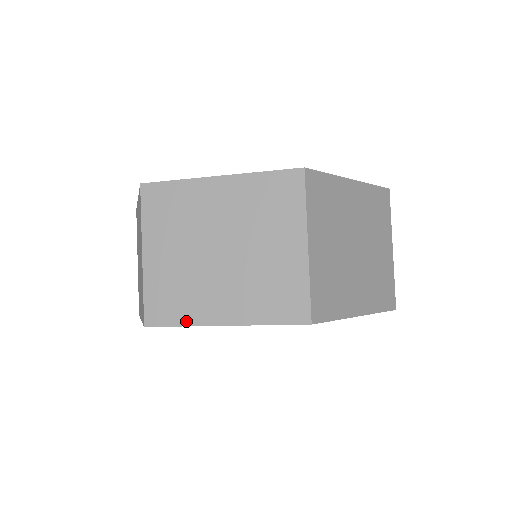
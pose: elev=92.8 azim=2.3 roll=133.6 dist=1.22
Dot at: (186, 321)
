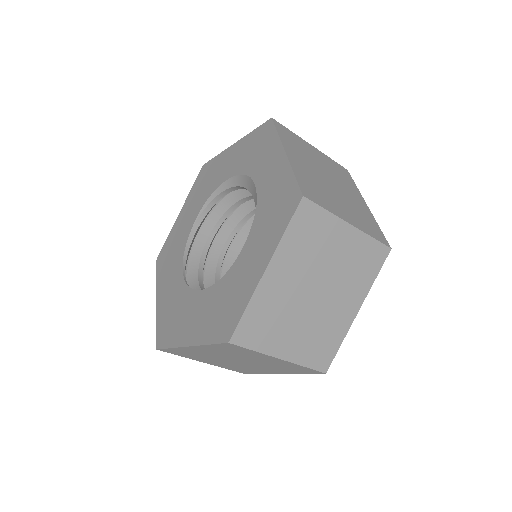
Dot at: (341, 339)
